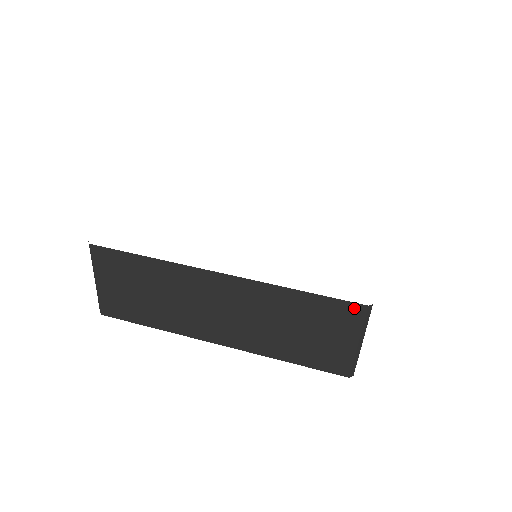
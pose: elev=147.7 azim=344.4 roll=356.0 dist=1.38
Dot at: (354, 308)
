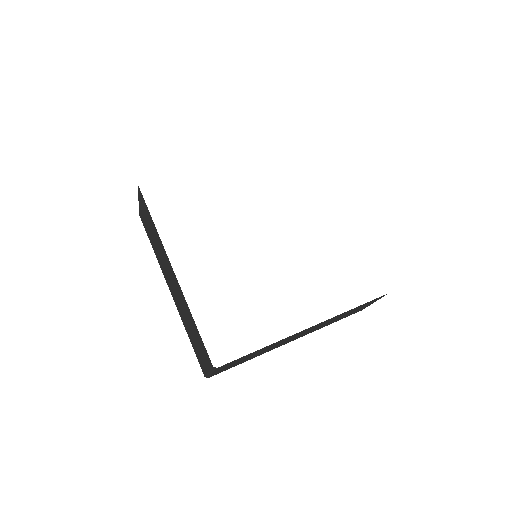
Dot at: (209, 359)
